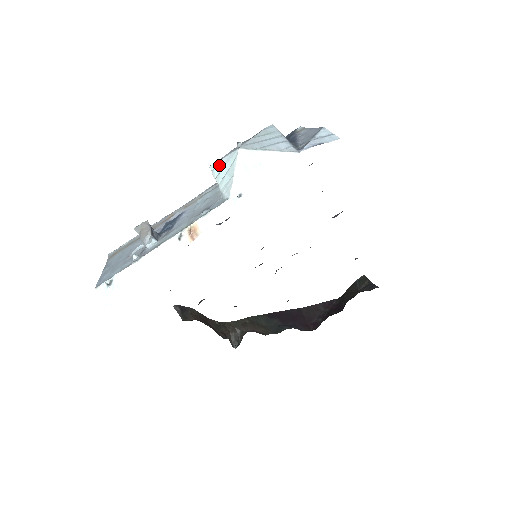
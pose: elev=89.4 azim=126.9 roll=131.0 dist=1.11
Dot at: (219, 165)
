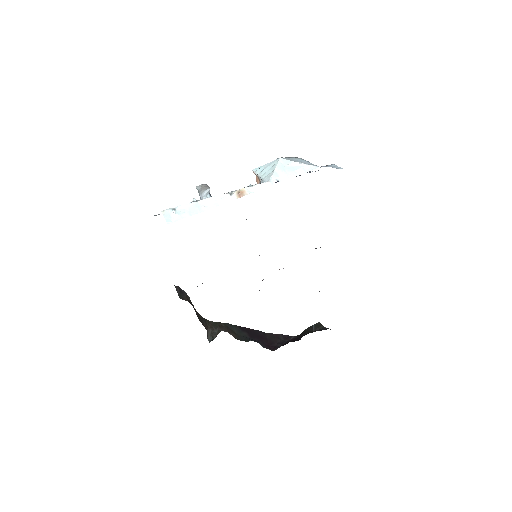
Dot at: (262, 168)
